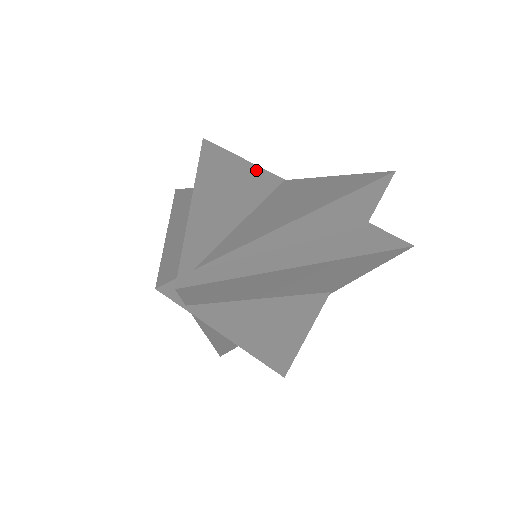
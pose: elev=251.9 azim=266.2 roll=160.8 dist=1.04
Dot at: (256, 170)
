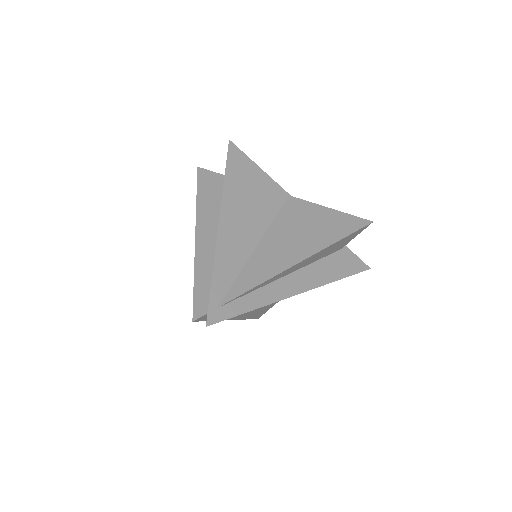
Dot at: (269, 184)
